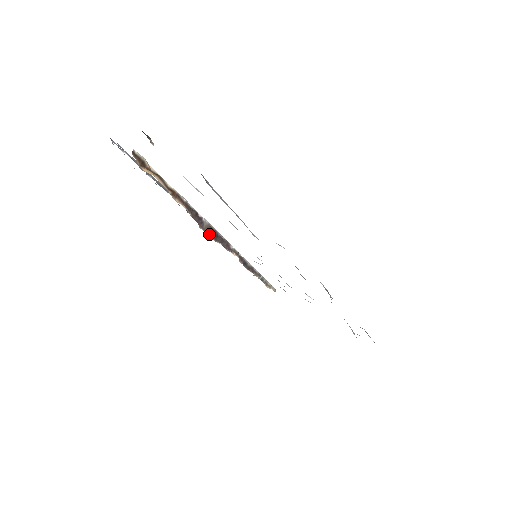
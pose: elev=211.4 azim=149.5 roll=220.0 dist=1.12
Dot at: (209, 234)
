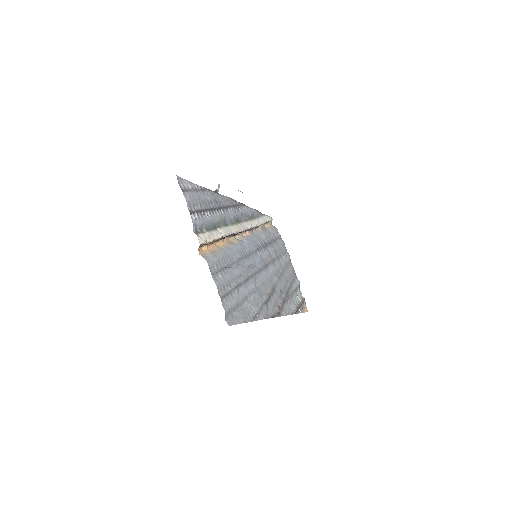
Dot at: (233, 236)
